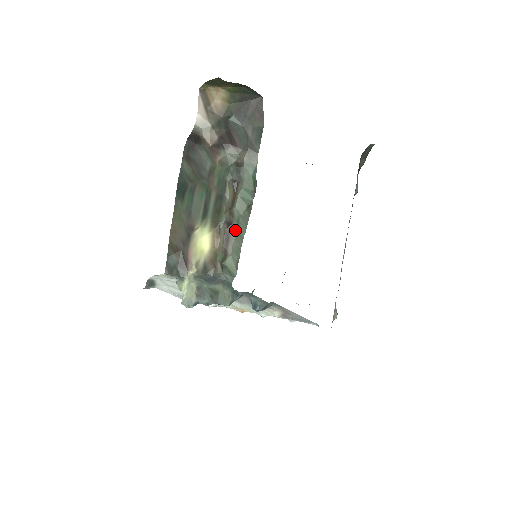
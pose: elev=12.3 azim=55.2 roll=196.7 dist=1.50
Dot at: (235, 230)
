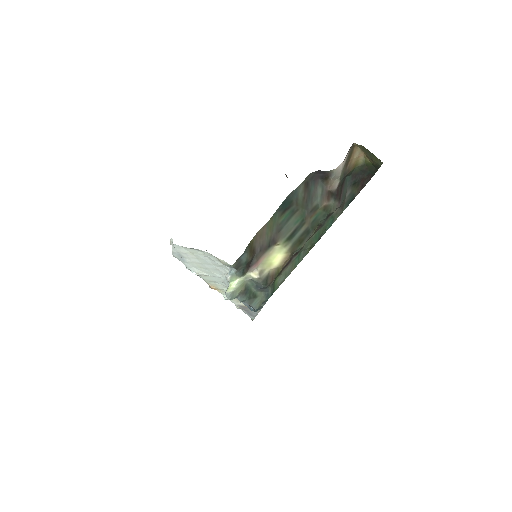
Dot at: (296, 258)
